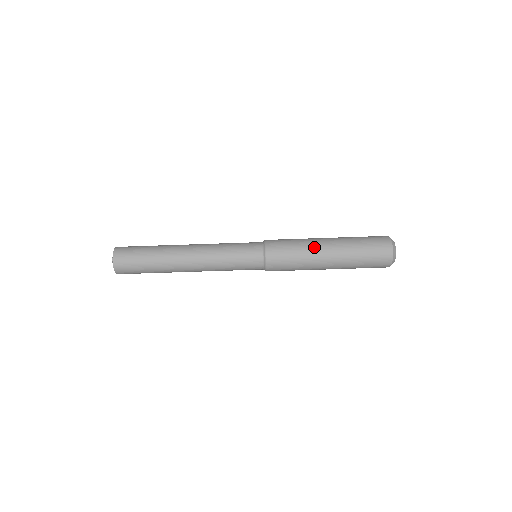
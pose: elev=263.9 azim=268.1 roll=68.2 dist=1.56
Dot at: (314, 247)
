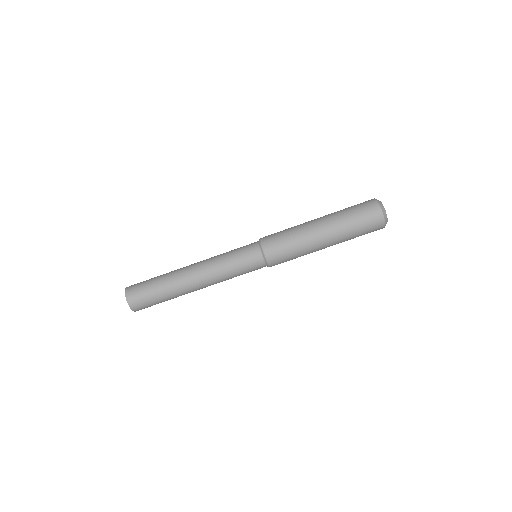
Dot at: (304, 226)
